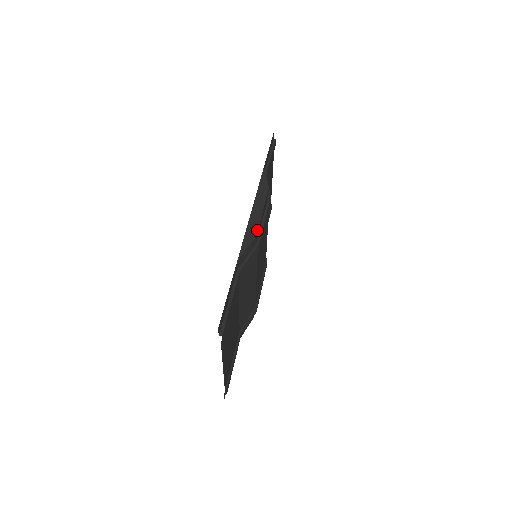
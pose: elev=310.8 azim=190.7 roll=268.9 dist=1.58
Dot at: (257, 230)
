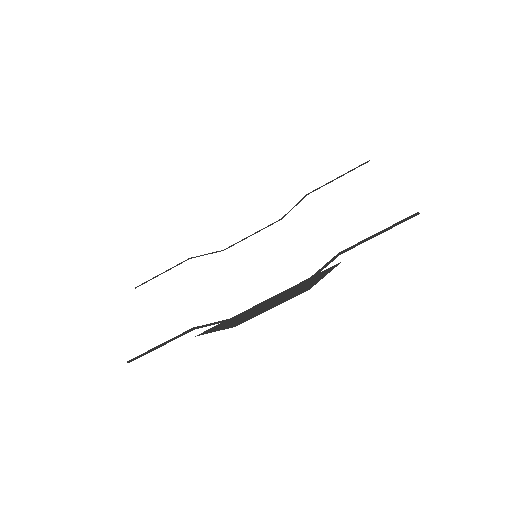
Dot at: occluded
